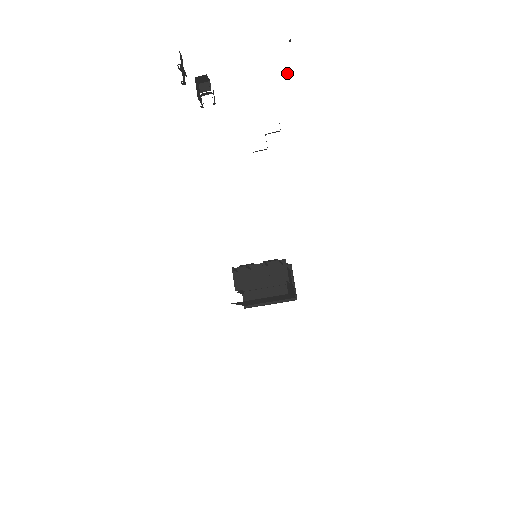
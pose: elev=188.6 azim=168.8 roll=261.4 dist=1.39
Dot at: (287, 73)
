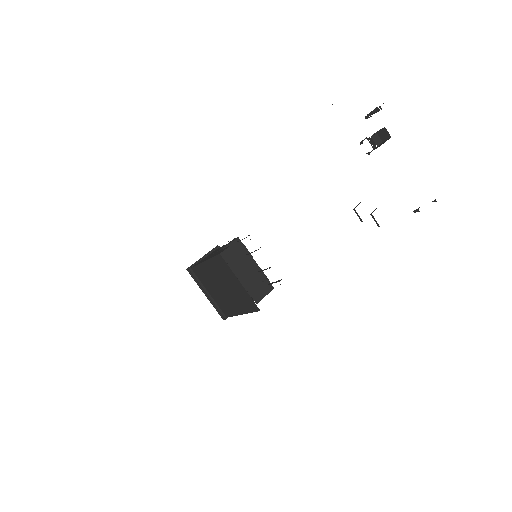
Dot at: occluded
